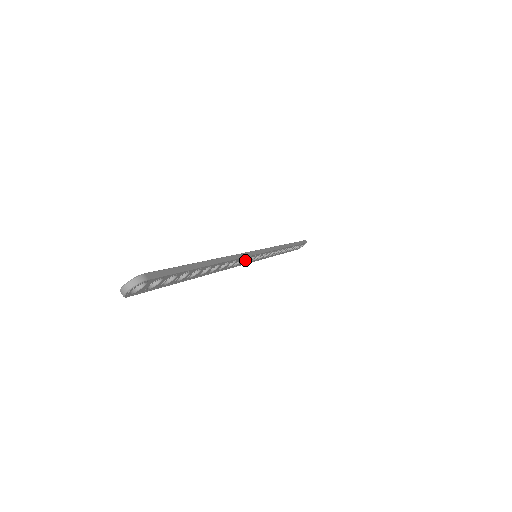
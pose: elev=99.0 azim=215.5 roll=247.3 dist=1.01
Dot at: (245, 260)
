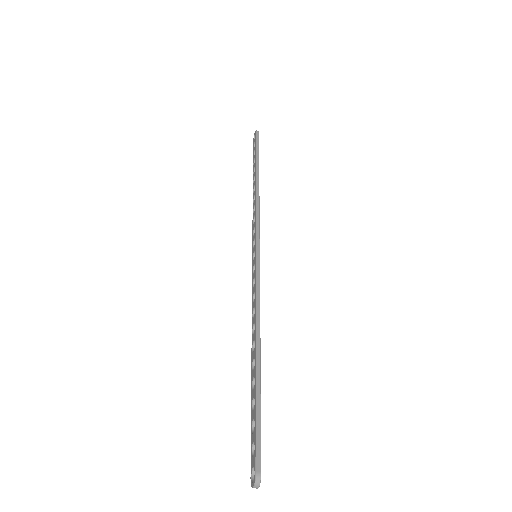
Dot at: occluded
